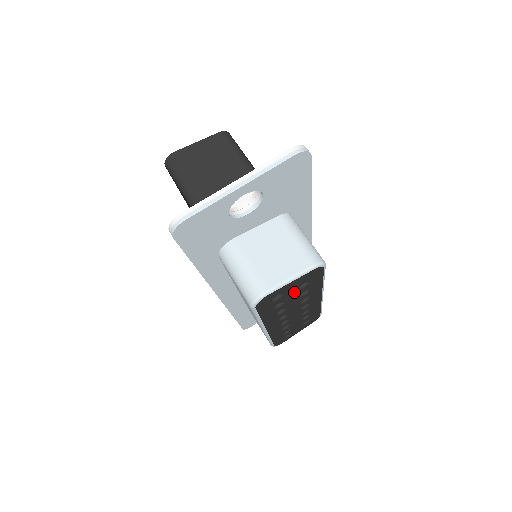
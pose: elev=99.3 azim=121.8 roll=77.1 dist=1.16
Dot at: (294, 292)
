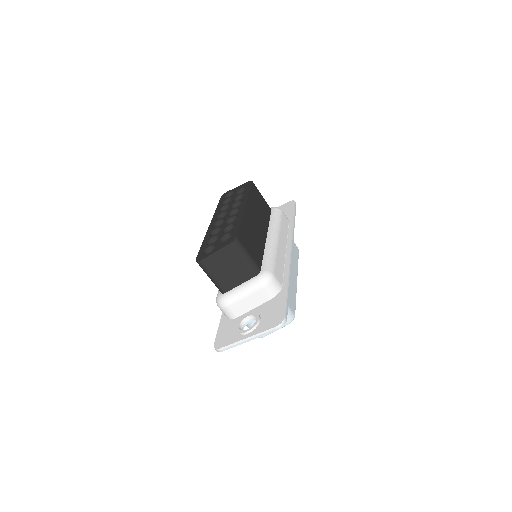
Dot at: occluded
